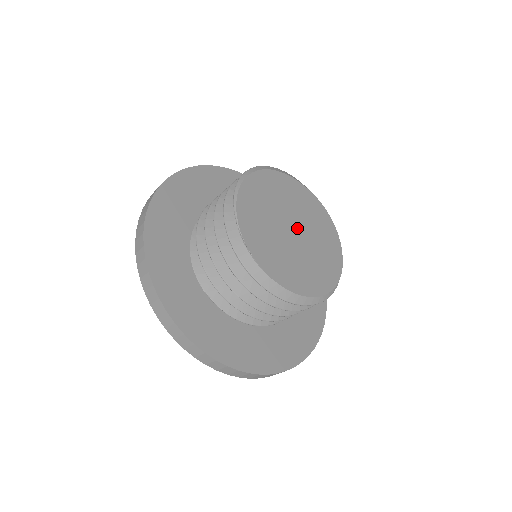
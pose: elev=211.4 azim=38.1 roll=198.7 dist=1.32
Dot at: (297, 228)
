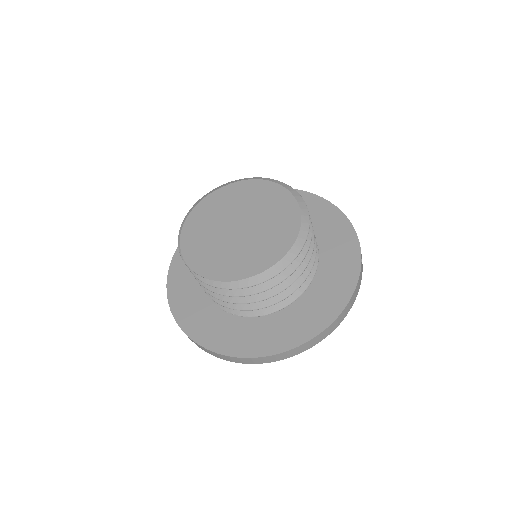
Dot at: (241, 222)
